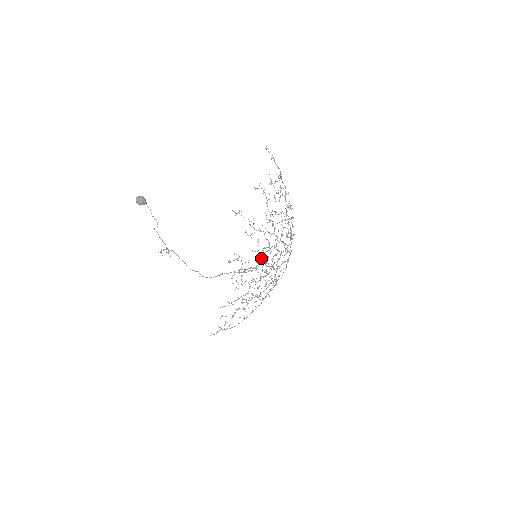
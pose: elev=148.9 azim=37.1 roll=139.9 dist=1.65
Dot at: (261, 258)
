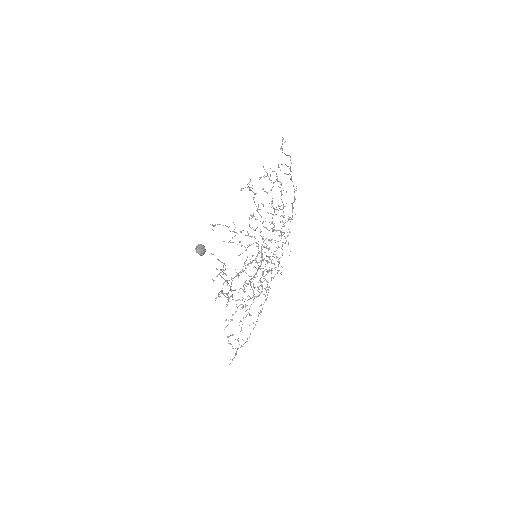
Dot at: occluded
